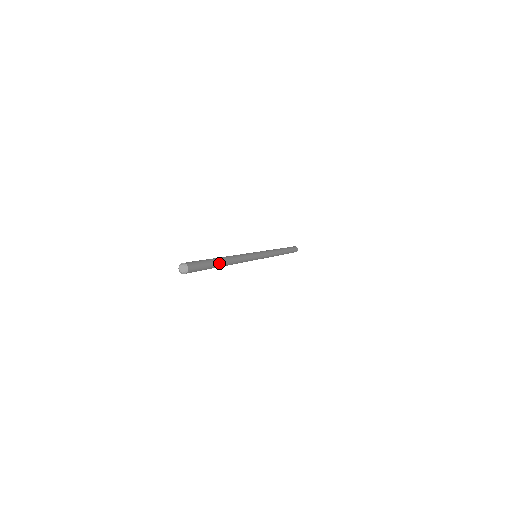
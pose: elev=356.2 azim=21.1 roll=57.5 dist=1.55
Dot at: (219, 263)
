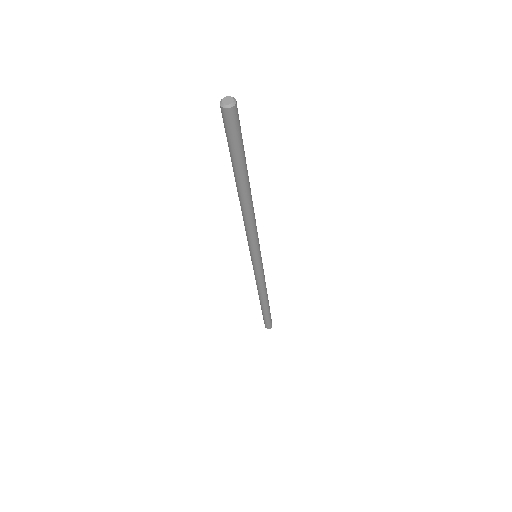
Dot at: (245, 178)
